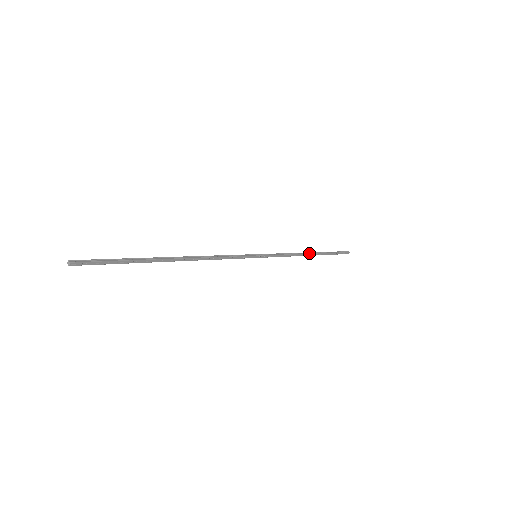
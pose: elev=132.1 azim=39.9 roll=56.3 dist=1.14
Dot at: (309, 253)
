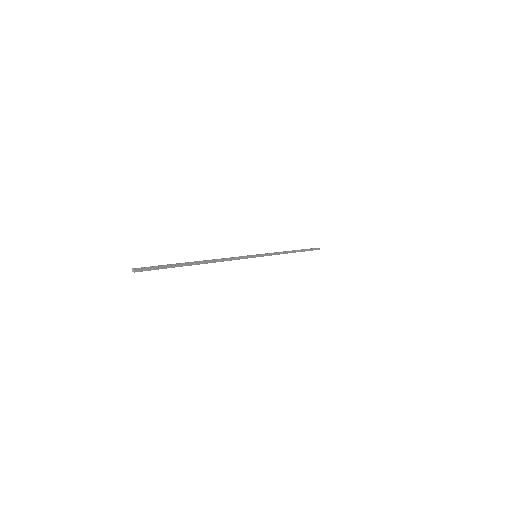
Dot at: (291, 251)
